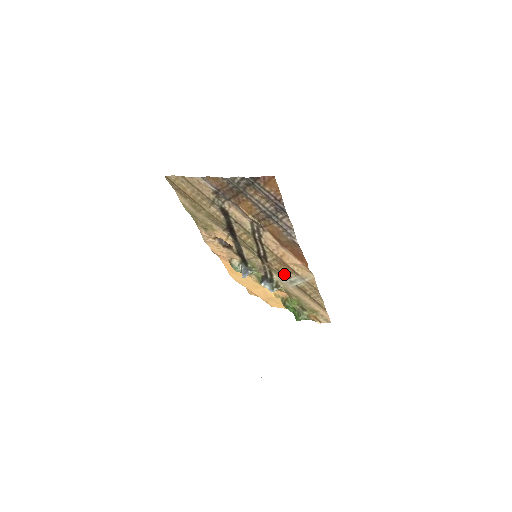
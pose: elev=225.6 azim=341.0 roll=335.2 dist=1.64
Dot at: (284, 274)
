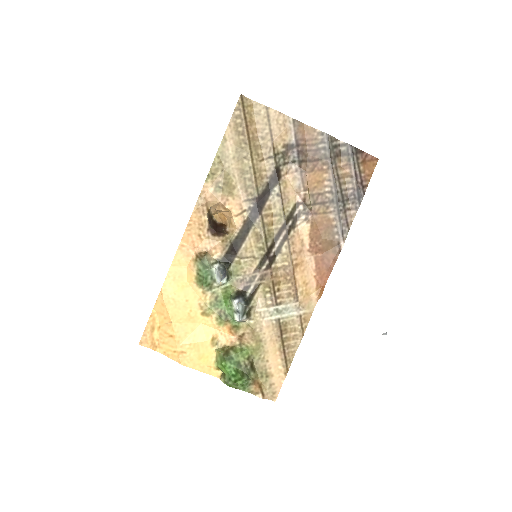
Dot at: (276, 295)
